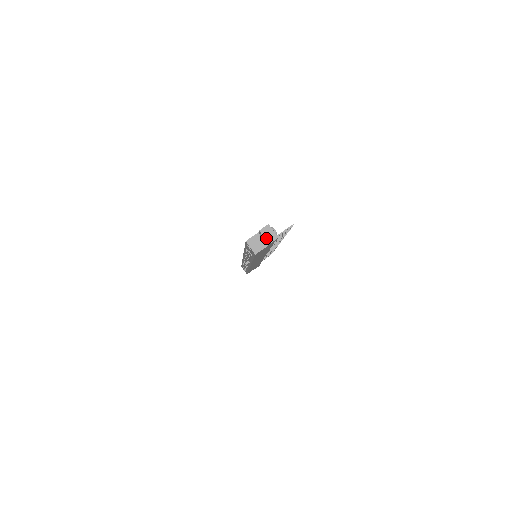
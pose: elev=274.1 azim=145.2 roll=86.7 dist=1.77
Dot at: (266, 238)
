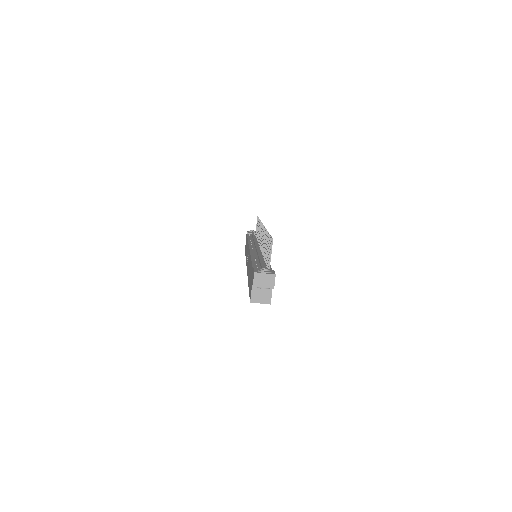
Dot at: (266, 286)
